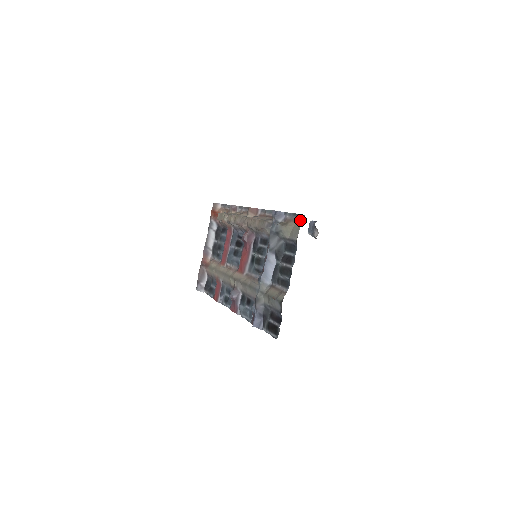
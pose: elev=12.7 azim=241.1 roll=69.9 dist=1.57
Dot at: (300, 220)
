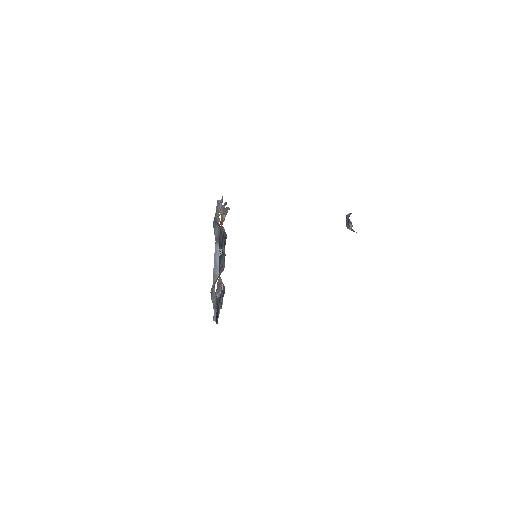
Dot at: occluded
